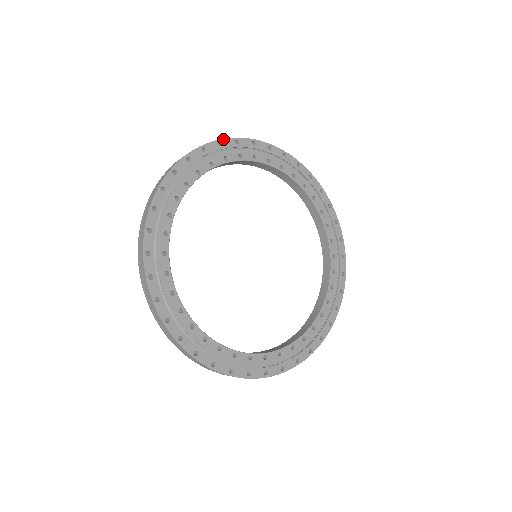
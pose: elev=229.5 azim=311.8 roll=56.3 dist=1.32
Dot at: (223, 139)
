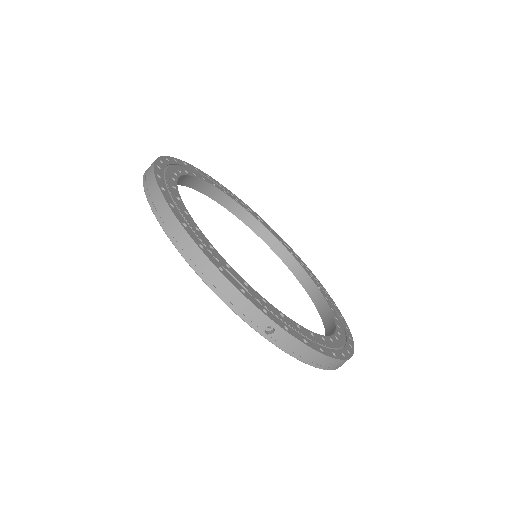
Dot at: (197, 168)
